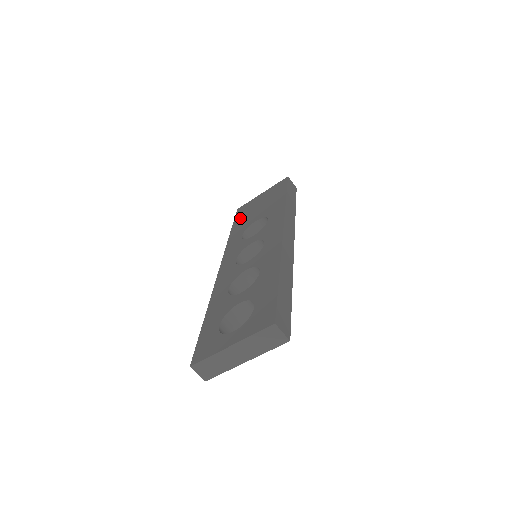
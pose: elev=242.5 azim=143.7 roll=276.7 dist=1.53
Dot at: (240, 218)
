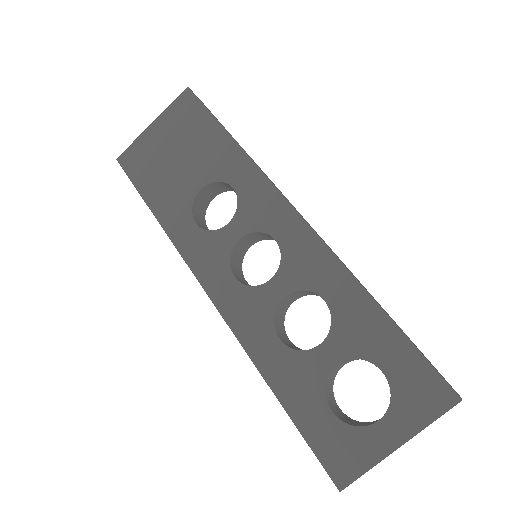
Dot at: (148, 182)
